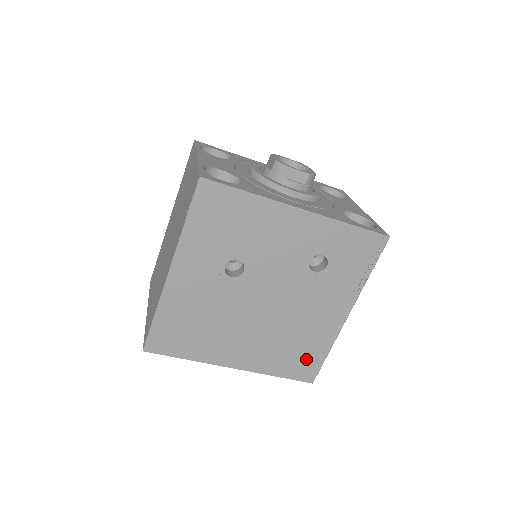
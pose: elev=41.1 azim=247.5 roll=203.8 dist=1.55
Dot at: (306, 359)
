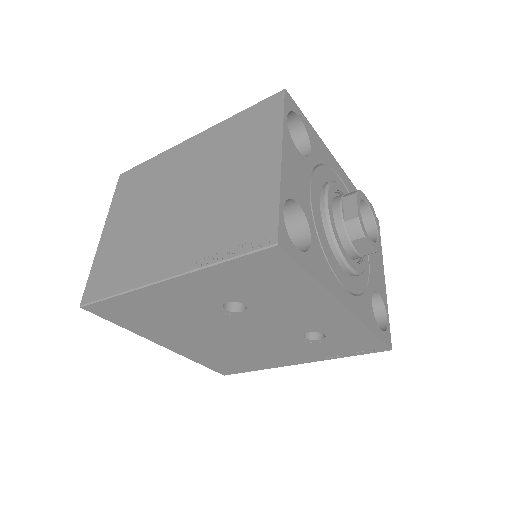
Dot at: (235, 366)
